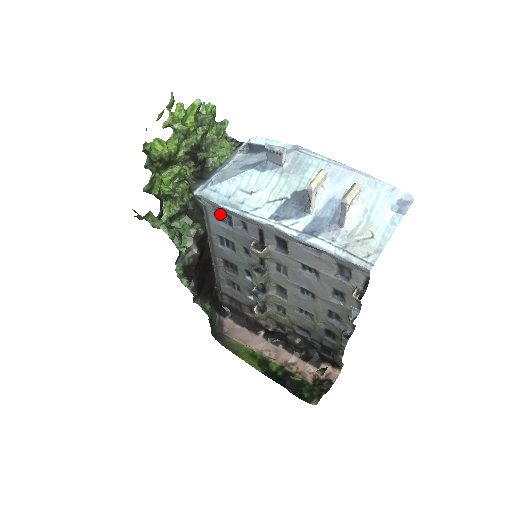
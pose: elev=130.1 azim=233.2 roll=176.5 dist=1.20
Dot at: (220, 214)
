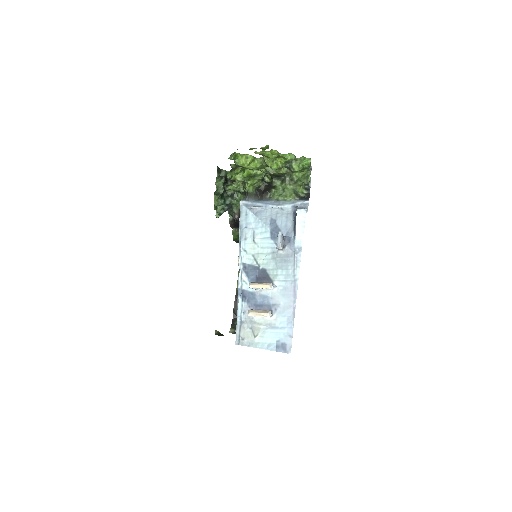
Dot at: occluded
